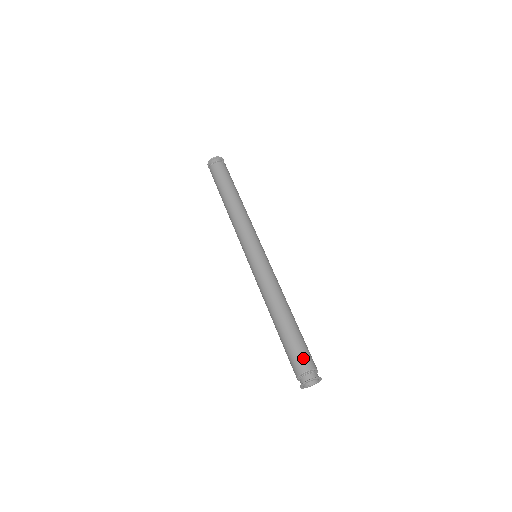
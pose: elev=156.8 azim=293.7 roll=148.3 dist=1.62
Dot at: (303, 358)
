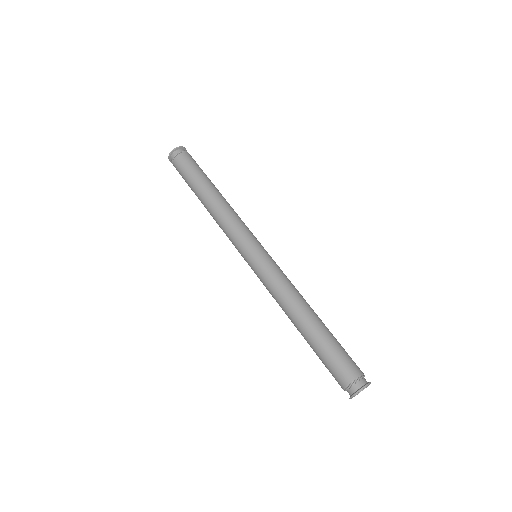
Dot at: (348, 364)
